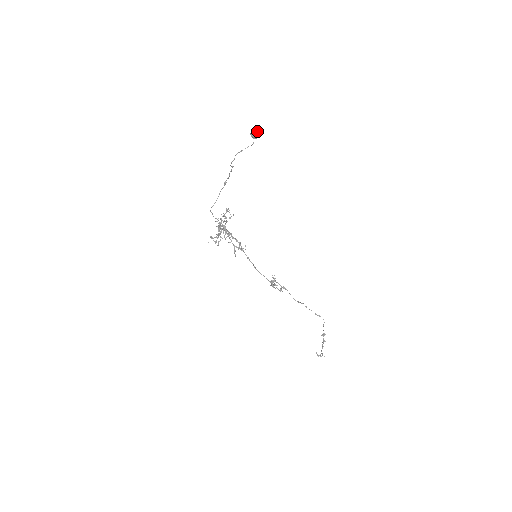
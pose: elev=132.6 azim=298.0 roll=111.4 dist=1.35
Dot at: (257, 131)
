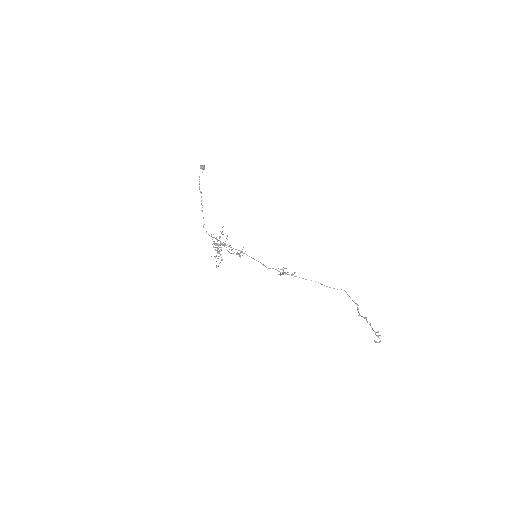
Dot at: (202, 165)
